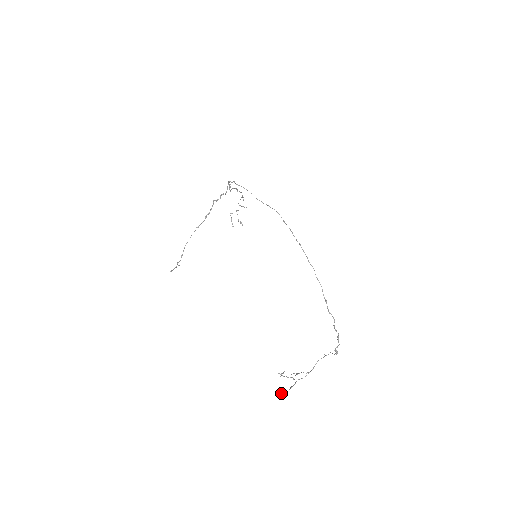
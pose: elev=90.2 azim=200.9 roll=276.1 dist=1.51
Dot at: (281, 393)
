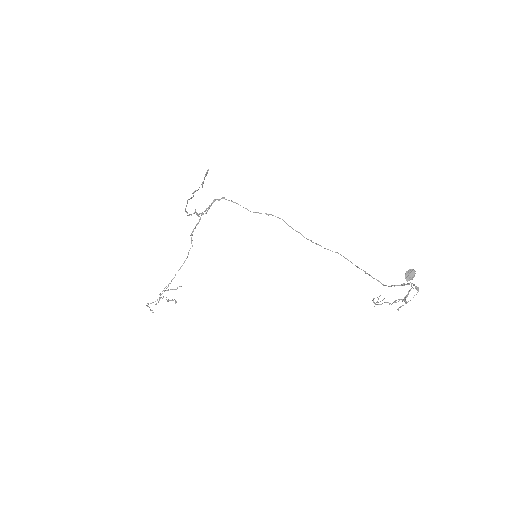
Dot at: (414, 270)
